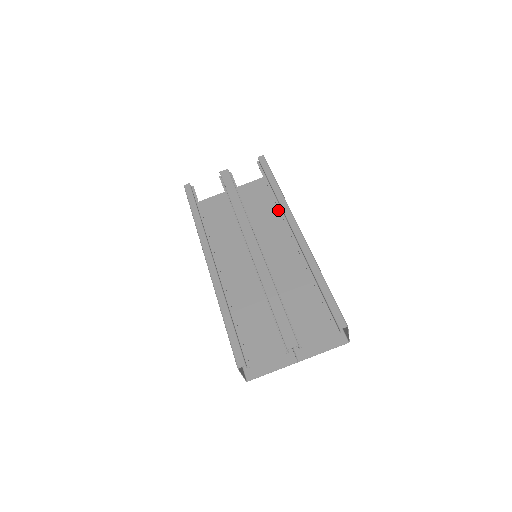
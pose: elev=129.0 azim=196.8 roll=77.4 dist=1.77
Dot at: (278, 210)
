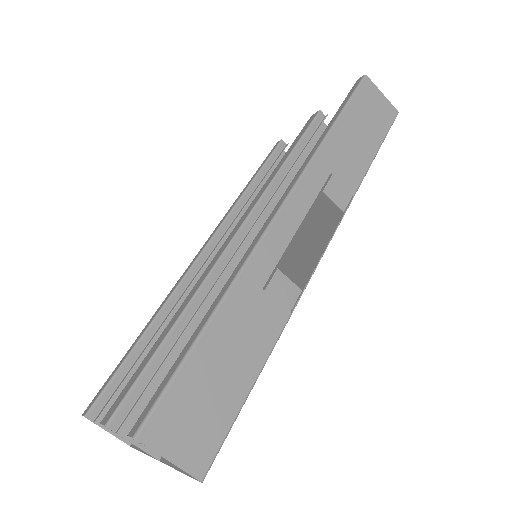
Dot at: occluded
